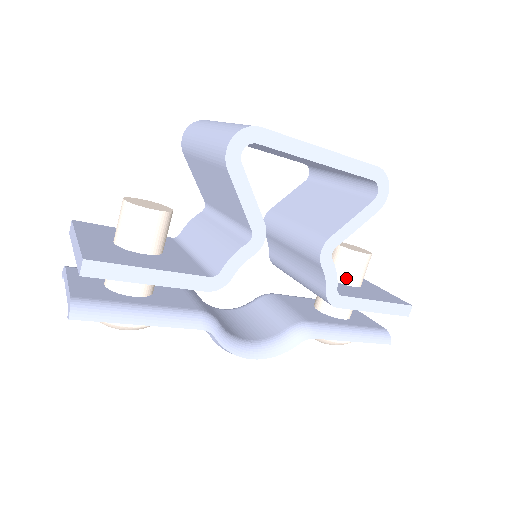
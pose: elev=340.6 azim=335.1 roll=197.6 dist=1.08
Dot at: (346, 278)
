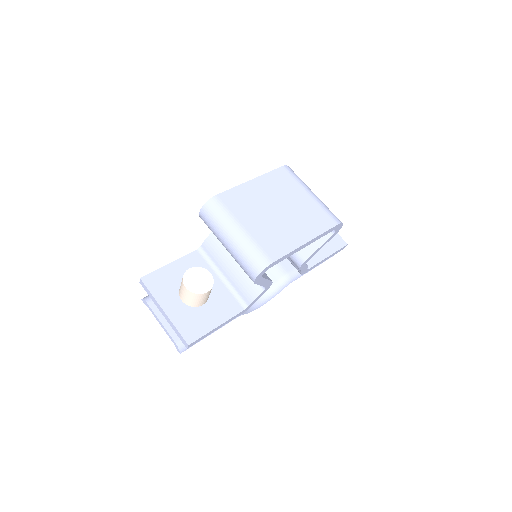
Dot at: occluded
